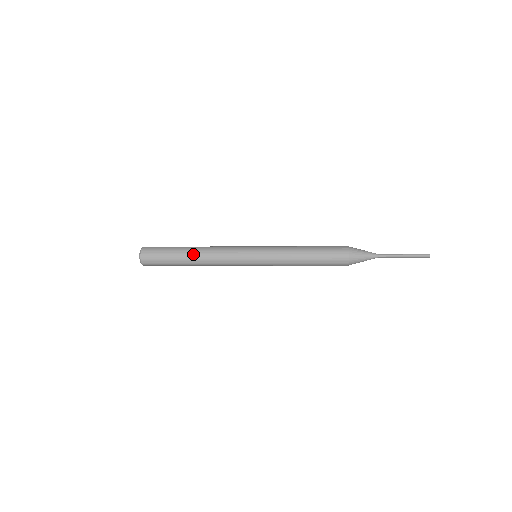
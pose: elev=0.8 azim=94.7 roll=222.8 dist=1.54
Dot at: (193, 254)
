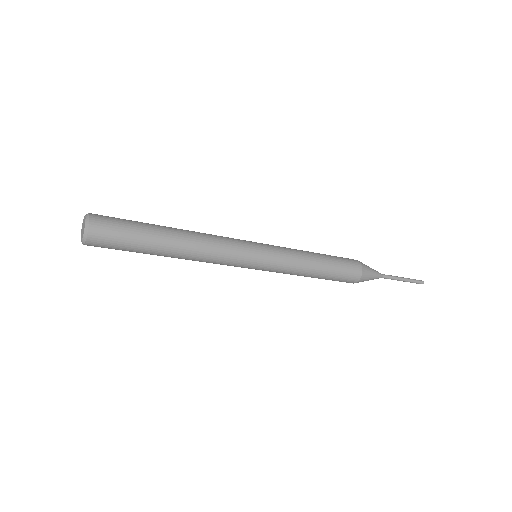
Dot at: (176, 248)
